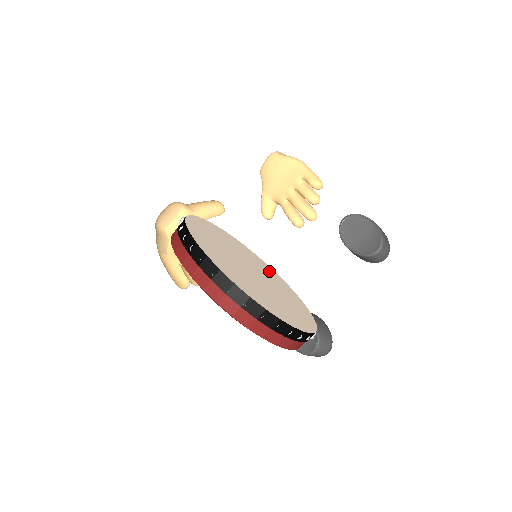
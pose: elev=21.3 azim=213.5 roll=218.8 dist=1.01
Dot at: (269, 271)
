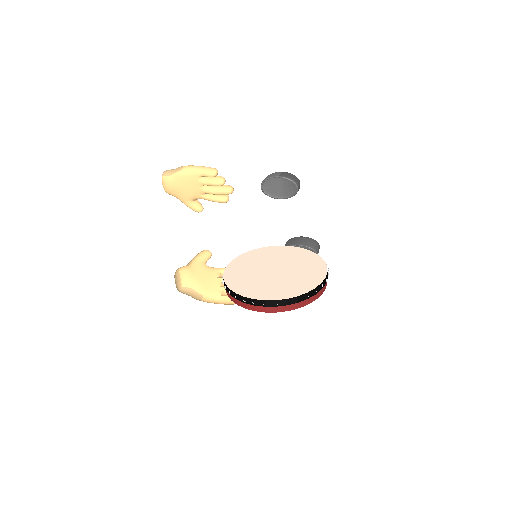
Dot at: (266, 253)
